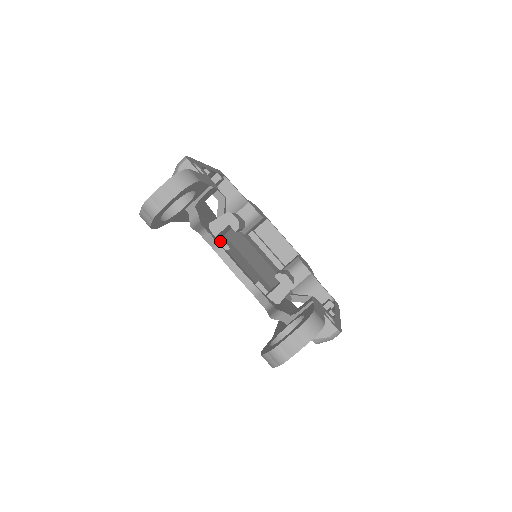
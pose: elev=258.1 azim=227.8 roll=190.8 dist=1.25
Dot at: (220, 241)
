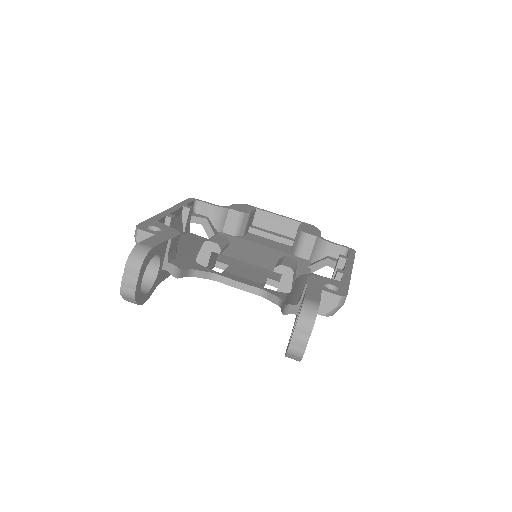
Dot at: (217, 264)
